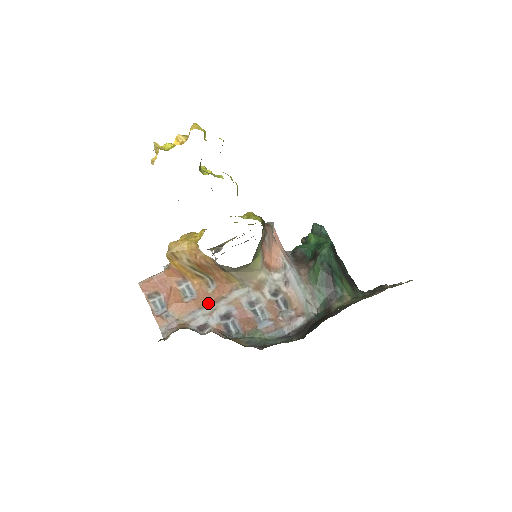
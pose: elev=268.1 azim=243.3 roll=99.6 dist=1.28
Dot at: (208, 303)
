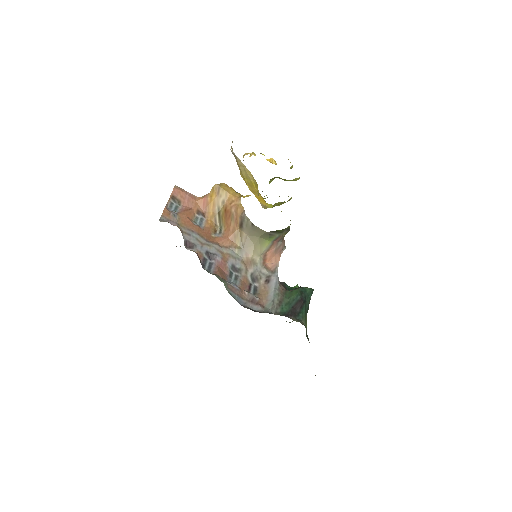
Dot at: (206, 238)
